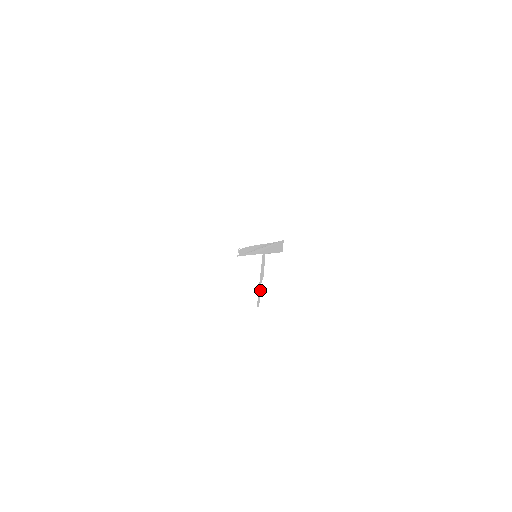
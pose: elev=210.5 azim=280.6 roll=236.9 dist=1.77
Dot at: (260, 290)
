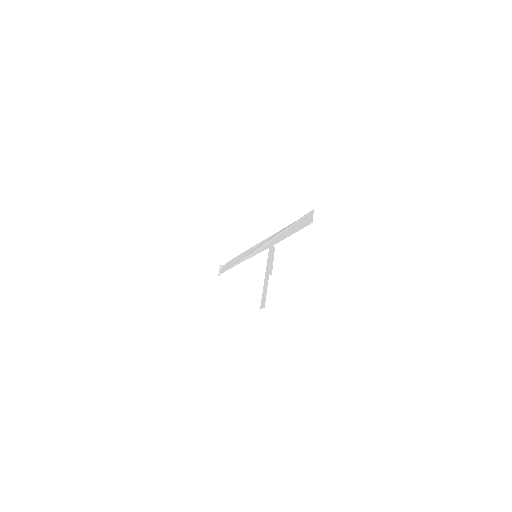
Dot at: (266, 287)
